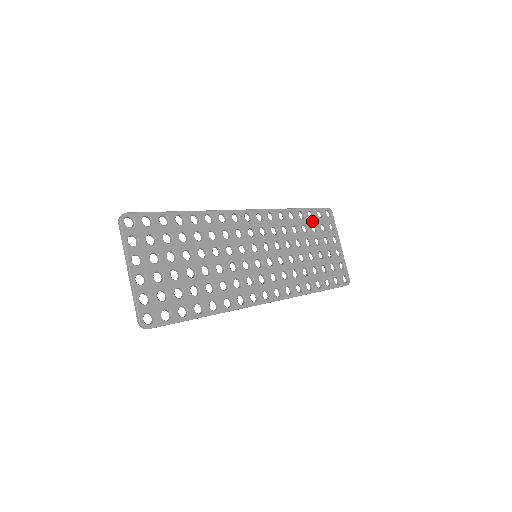
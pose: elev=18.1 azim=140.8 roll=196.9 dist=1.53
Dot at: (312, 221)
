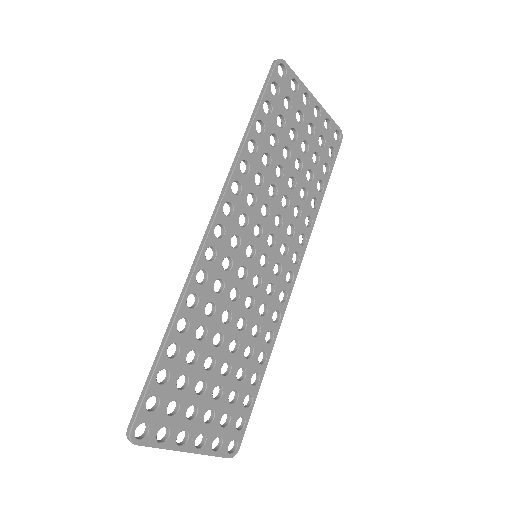
Dot at: (274, 116)
